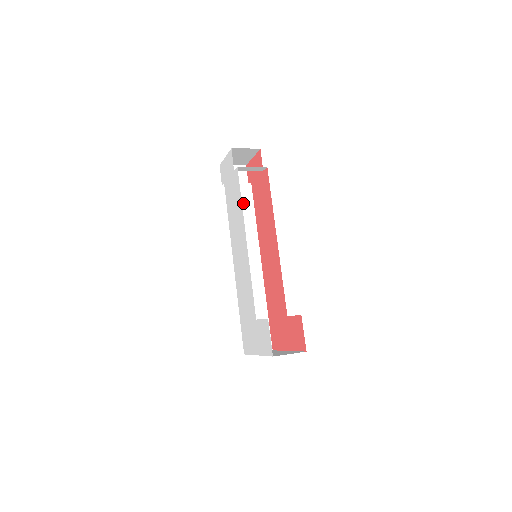
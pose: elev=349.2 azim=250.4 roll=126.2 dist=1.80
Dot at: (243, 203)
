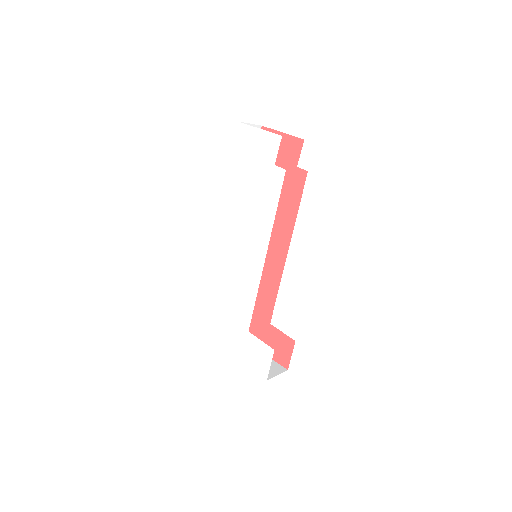
Dot at: occluded
